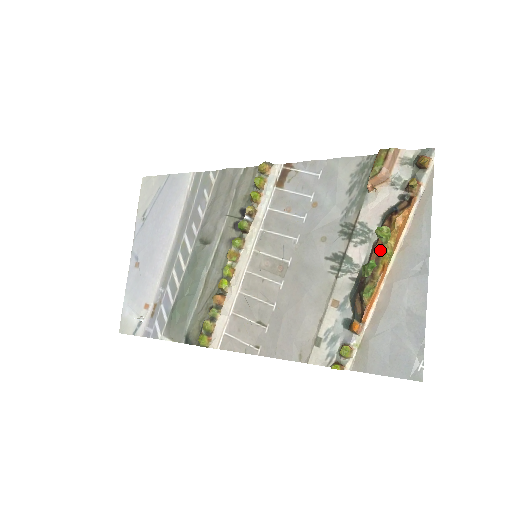
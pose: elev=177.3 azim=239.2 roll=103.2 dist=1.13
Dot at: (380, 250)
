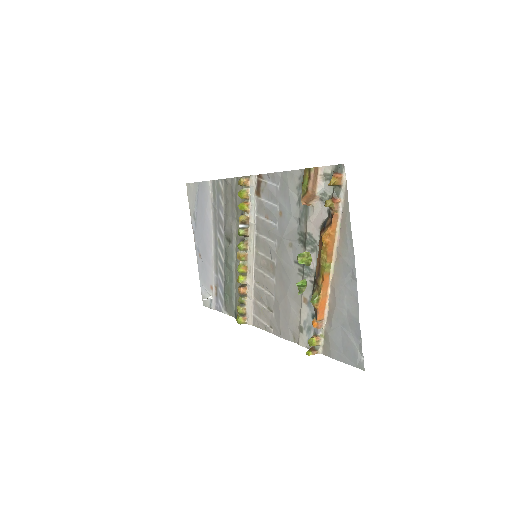
Dot at: (319, 262)
